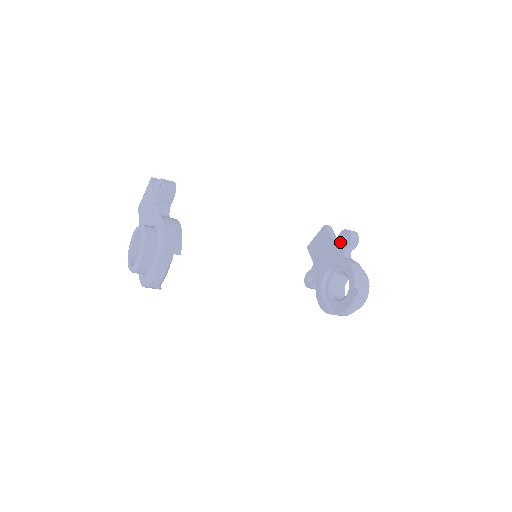
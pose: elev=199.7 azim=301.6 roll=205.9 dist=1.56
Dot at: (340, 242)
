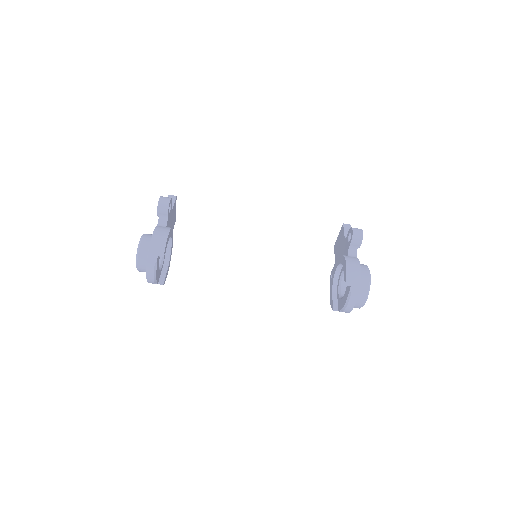
Dot at: (347, 240)
